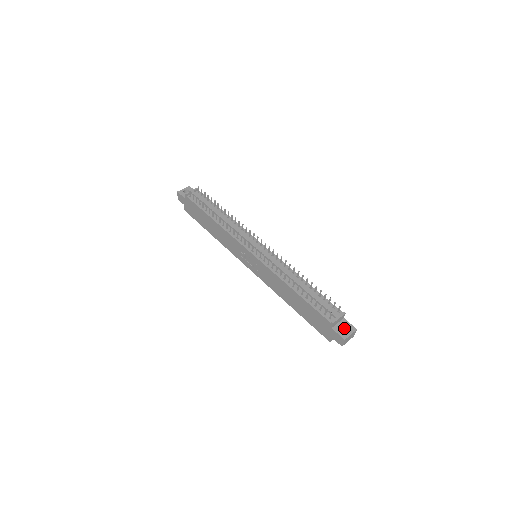
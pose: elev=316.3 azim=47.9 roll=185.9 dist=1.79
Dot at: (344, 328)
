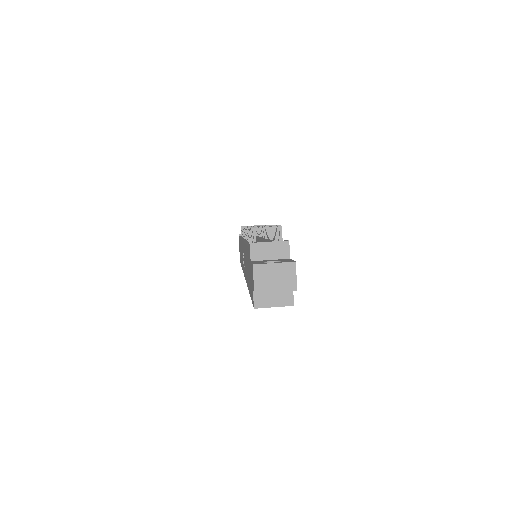
Dot at: occluded
